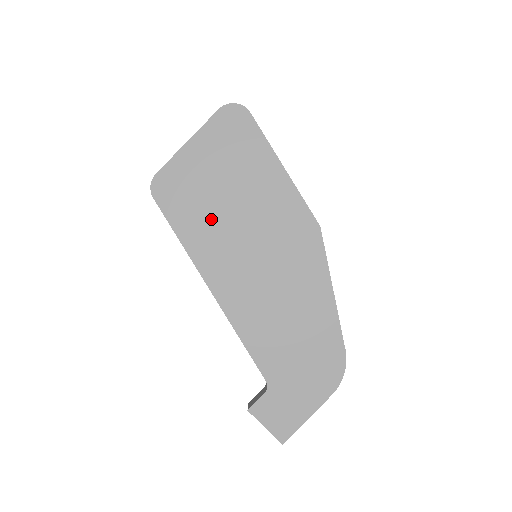
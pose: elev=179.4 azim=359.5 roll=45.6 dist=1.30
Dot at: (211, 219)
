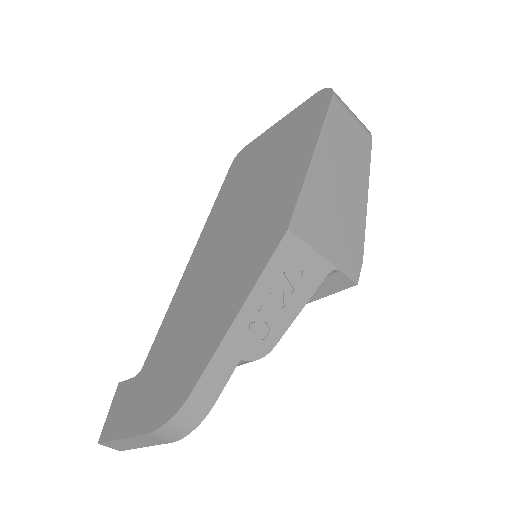
Dot at: (239, 191)
